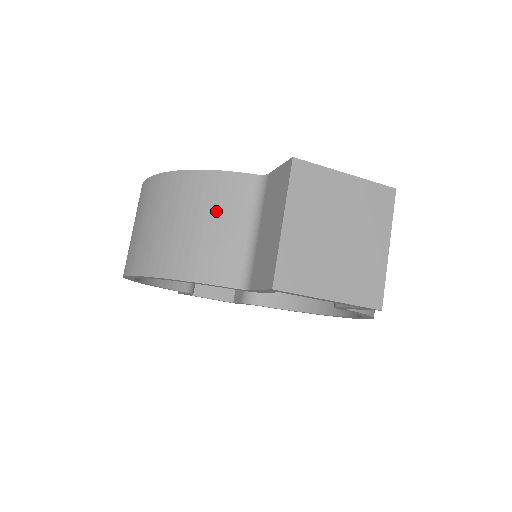
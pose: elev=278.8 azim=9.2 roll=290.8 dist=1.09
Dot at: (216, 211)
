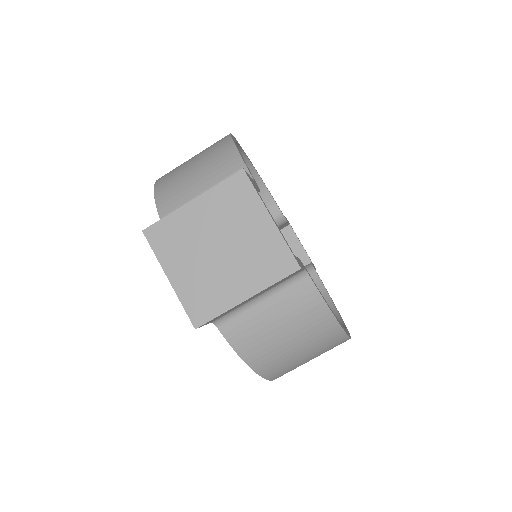
Dot at: (209, 176)
